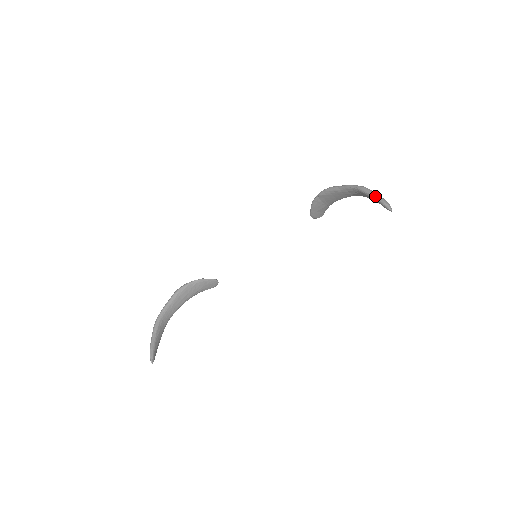
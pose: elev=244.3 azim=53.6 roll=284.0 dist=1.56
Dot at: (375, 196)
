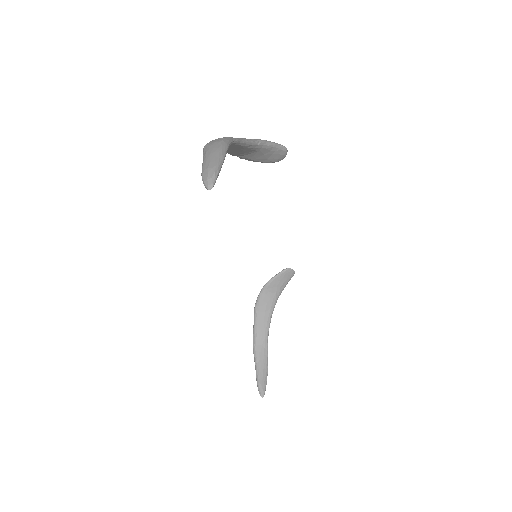
Dot at: (202, 166)
